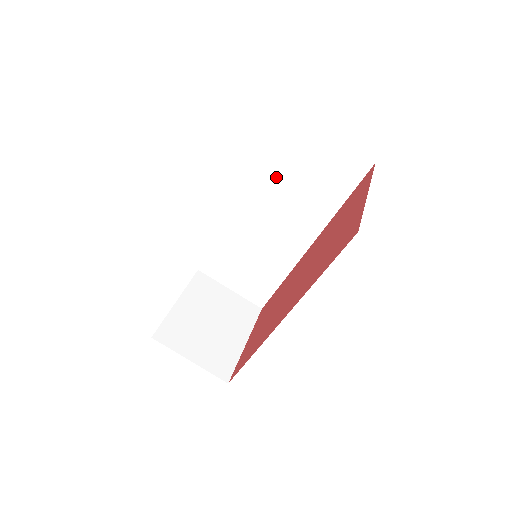
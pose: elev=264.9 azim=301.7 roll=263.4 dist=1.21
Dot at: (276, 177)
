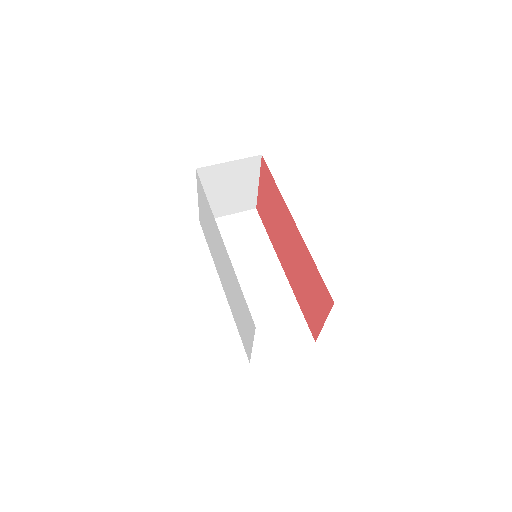
Dot at: occluded
